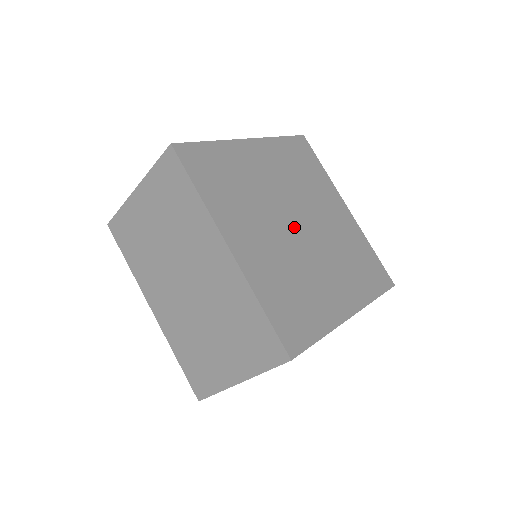
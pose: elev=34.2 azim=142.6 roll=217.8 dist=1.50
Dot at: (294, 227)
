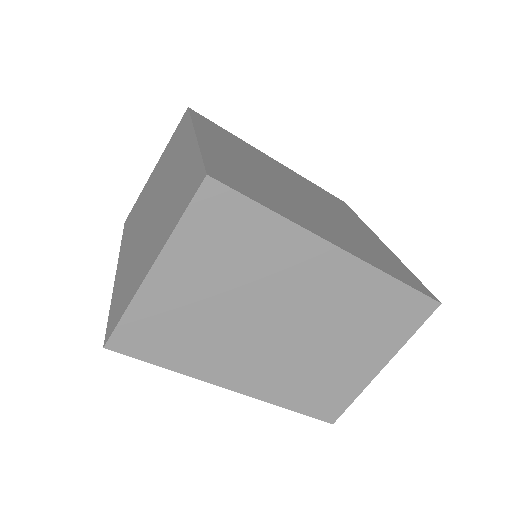
Dot at: (291, 189)
